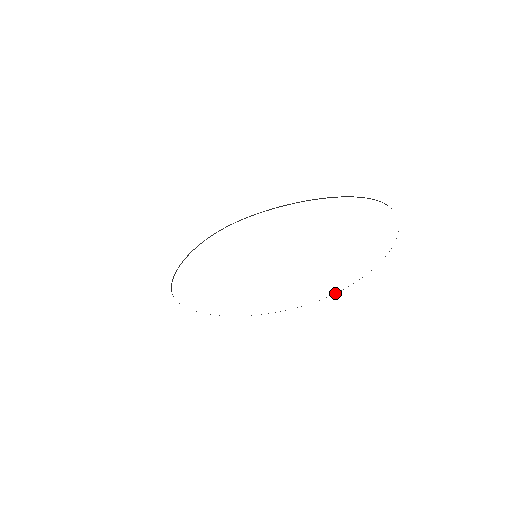
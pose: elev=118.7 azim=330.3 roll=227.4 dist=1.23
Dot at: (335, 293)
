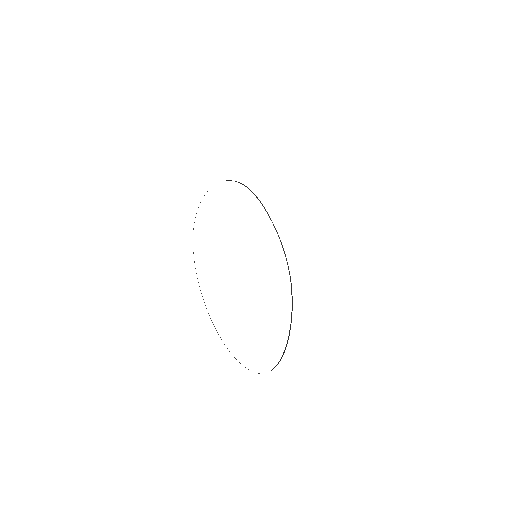
Dot at: occluded
